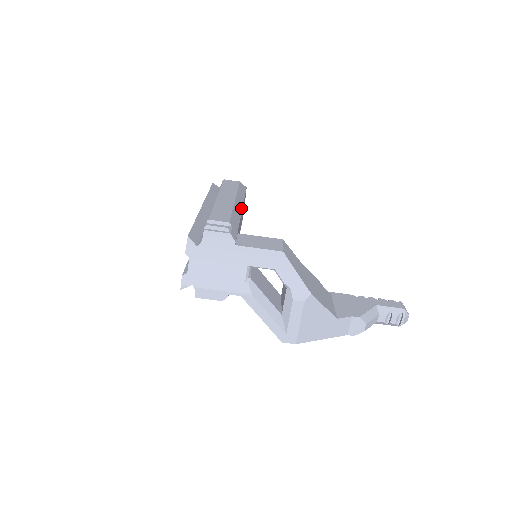
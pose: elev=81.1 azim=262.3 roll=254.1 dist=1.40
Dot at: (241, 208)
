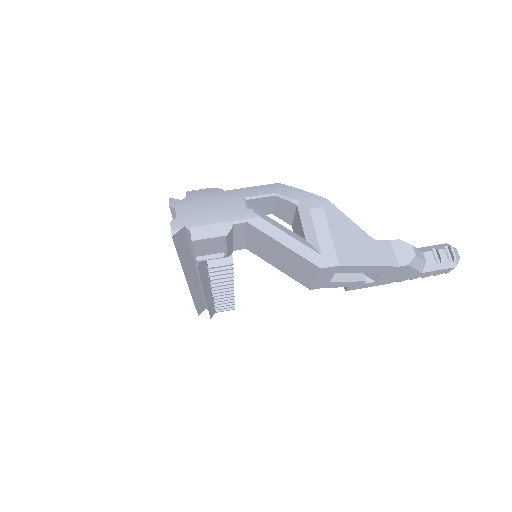
Dot at: occluded
